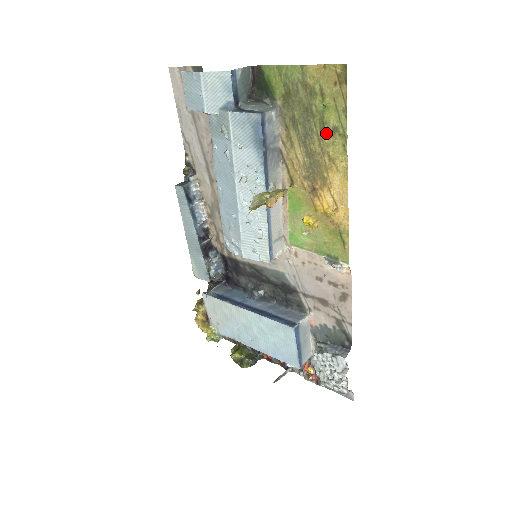
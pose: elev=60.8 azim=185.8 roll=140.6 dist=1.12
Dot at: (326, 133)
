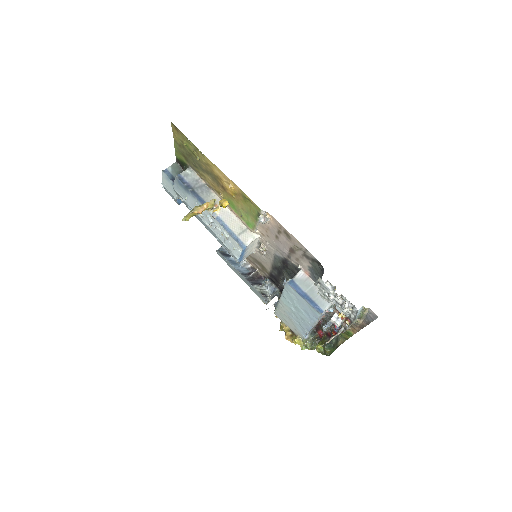
Dot at: (197, 156)
